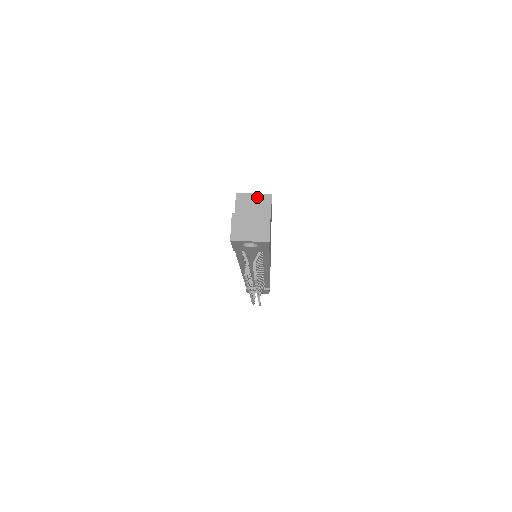
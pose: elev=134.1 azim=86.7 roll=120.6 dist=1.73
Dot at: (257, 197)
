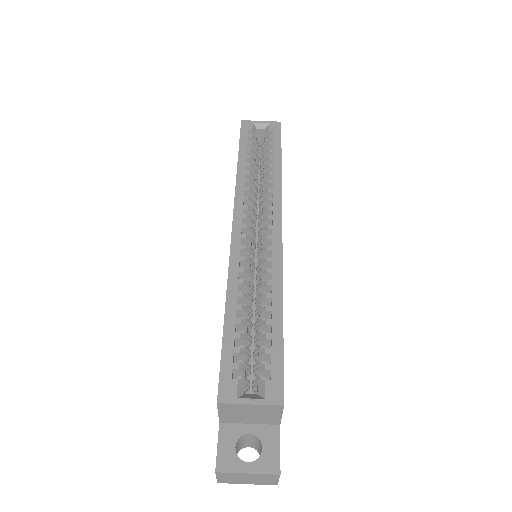
Dot at: (256, 408)
